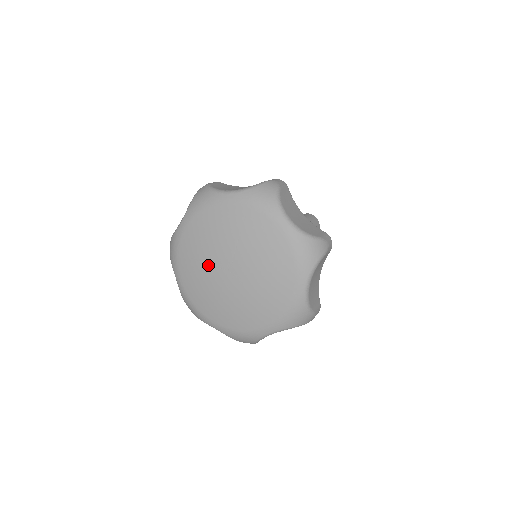
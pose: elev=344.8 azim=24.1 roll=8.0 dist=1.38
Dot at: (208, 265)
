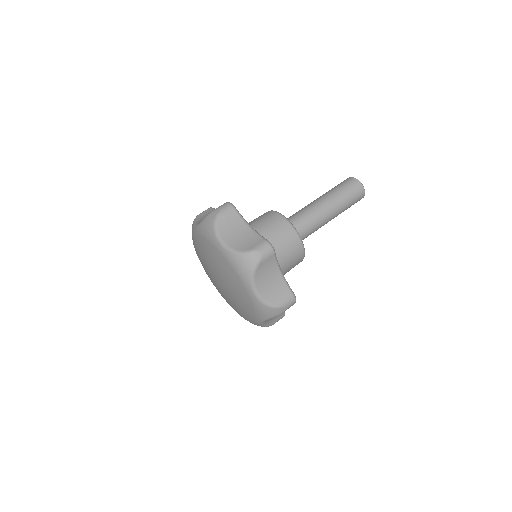
Dot at: (212, 266)
